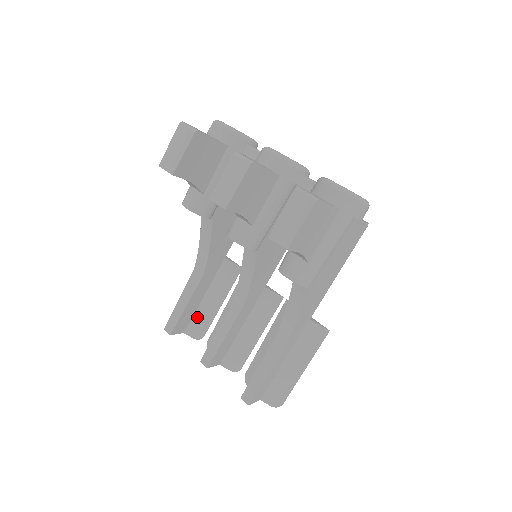
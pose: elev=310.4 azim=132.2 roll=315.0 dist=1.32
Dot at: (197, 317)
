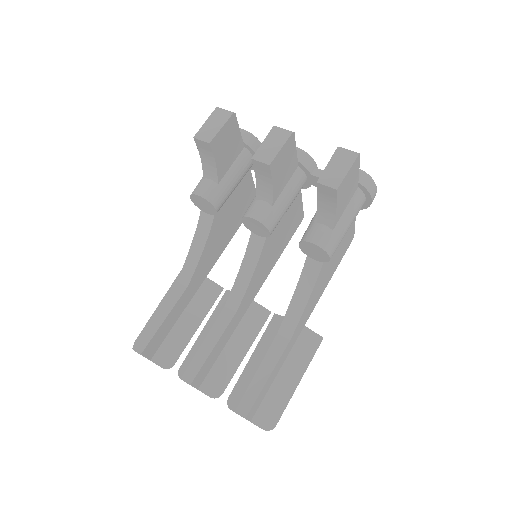
Dot at: (169, 341)
